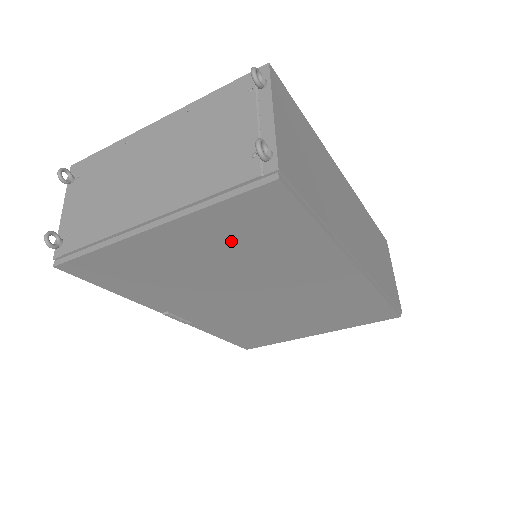
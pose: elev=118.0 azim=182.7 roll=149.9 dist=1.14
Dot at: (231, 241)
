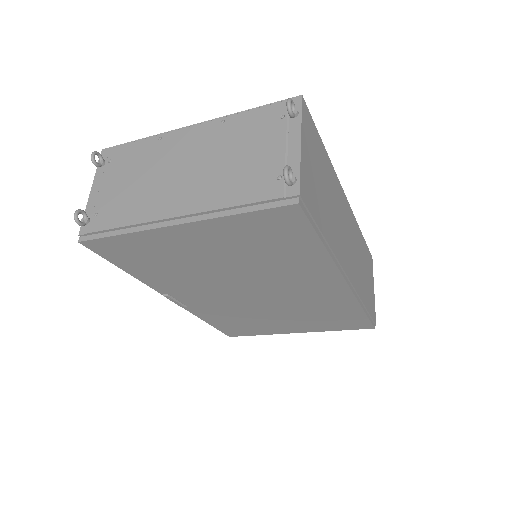
Dot at: (243, 245)
